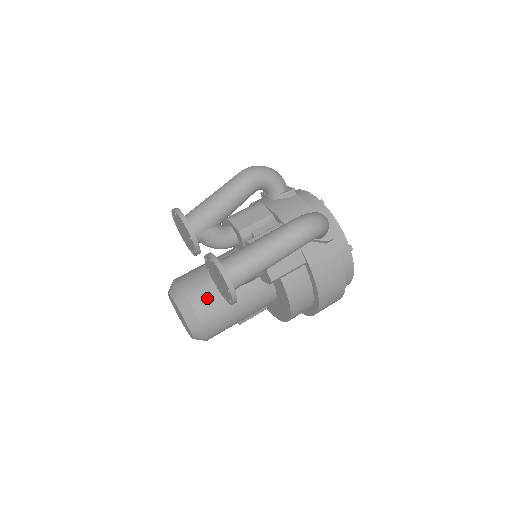
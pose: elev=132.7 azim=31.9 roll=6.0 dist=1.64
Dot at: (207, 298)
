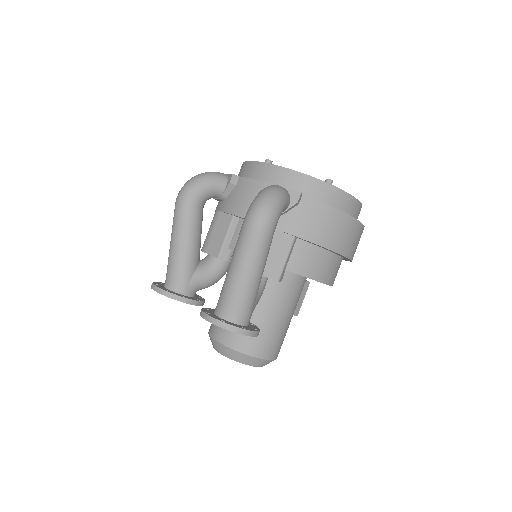
Dot at: occluded
